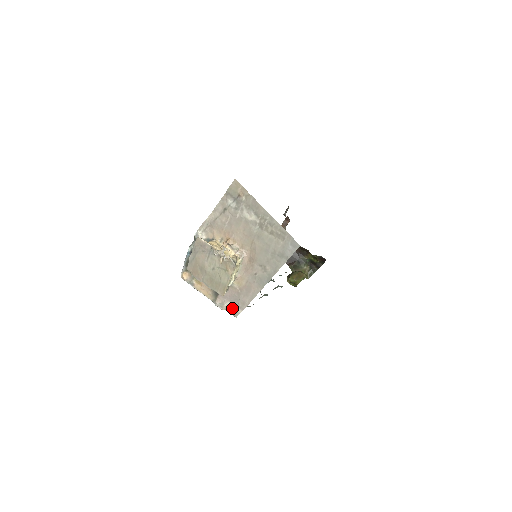
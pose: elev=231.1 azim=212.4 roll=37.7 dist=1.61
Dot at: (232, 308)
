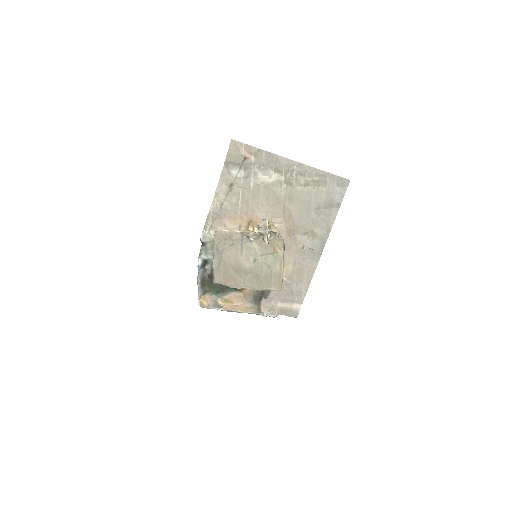
Dot at: (287, 308)
